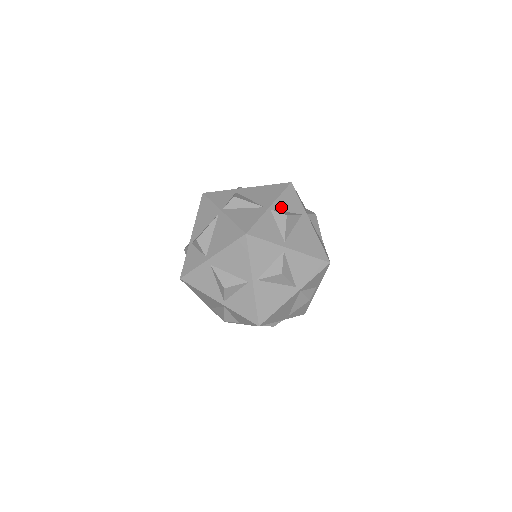
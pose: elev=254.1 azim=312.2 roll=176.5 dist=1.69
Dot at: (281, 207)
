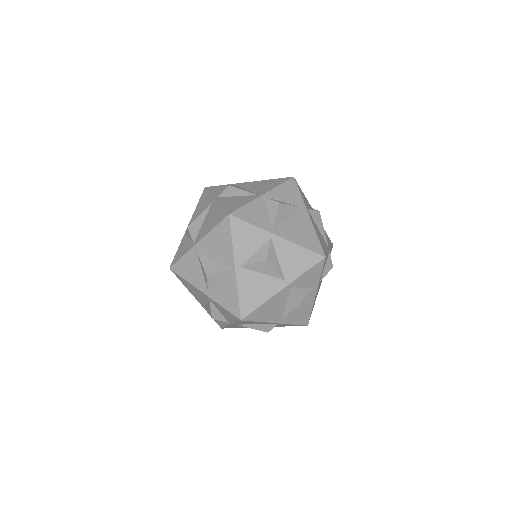
Dot at: (276, 197)
